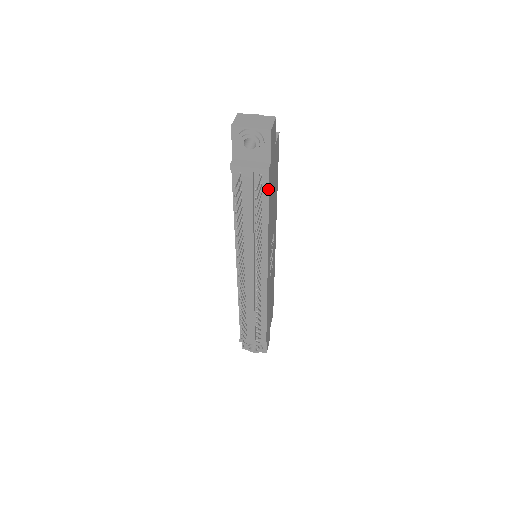
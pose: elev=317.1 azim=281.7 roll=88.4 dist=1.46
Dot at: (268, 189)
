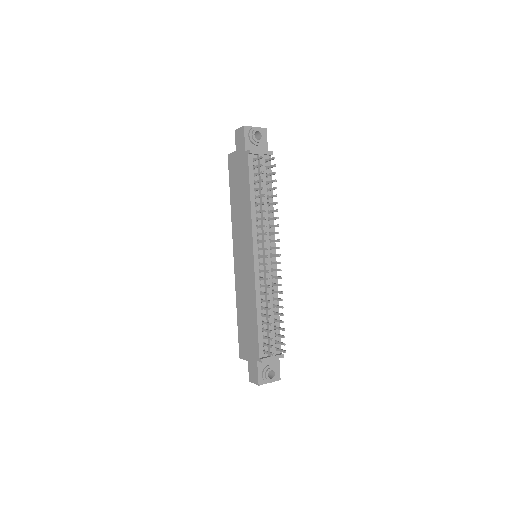
Dot at: (271, 171)
